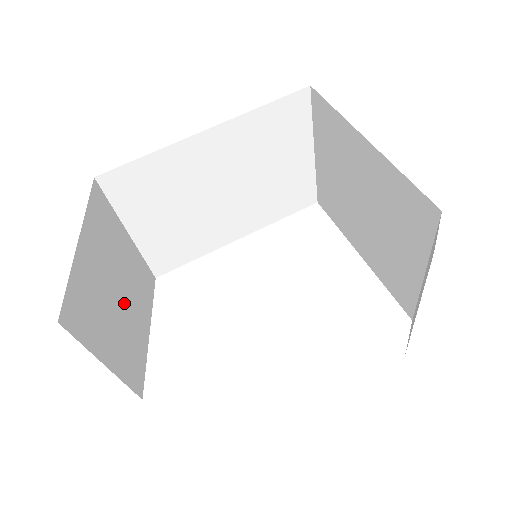
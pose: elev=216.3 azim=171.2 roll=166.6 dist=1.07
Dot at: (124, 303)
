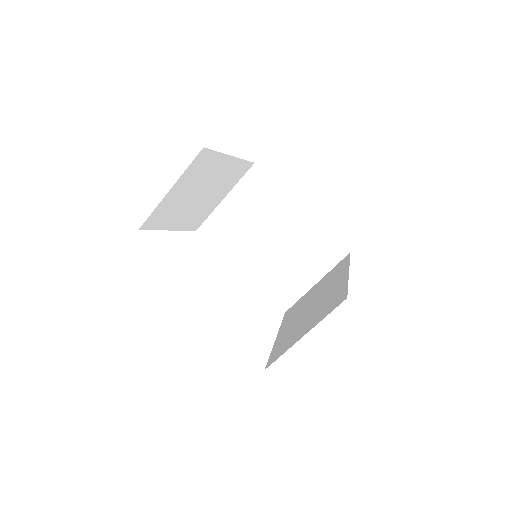
Dot at: (194, 200)
